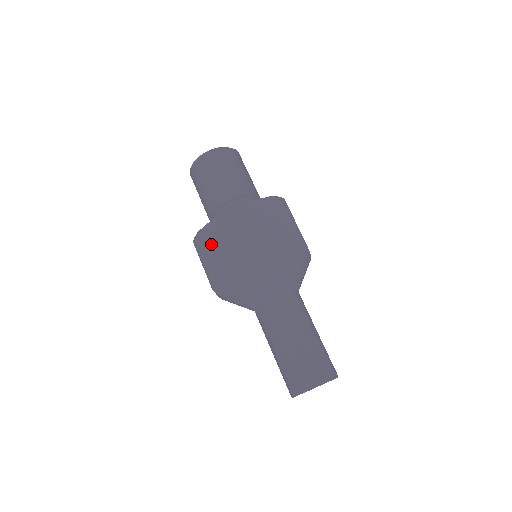
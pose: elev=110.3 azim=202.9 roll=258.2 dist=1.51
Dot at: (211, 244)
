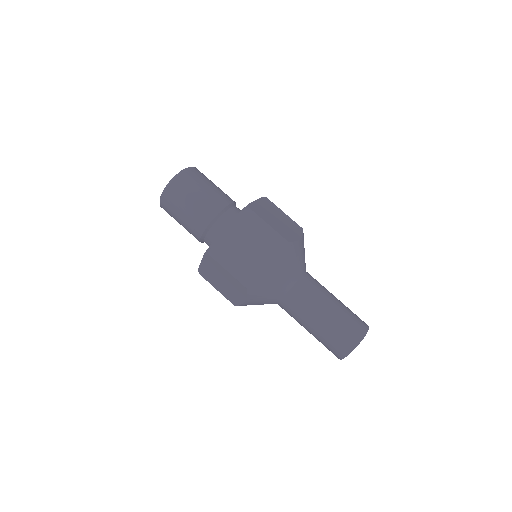
Dot at: (235, 247)
